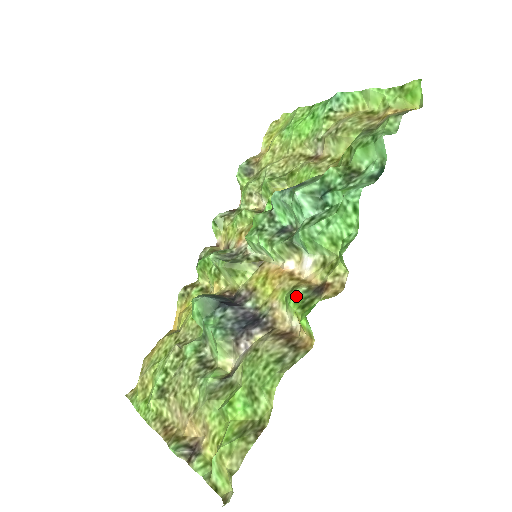
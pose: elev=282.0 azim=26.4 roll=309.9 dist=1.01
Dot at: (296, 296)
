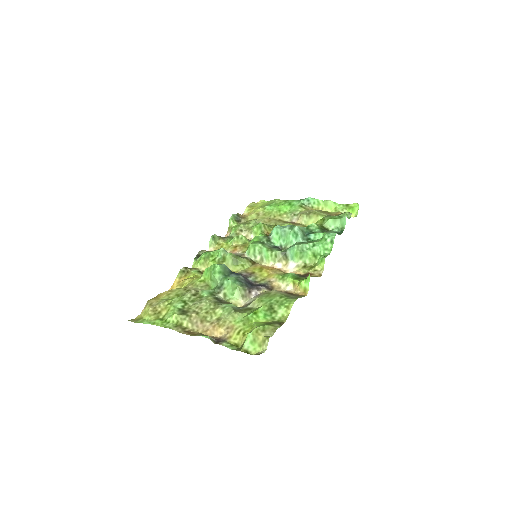
Dot at: (292, 275)
